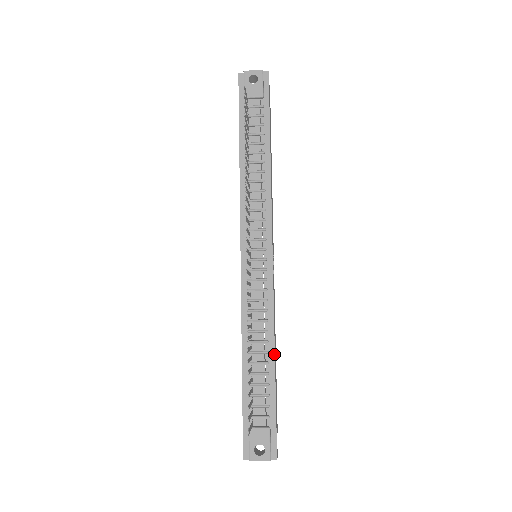
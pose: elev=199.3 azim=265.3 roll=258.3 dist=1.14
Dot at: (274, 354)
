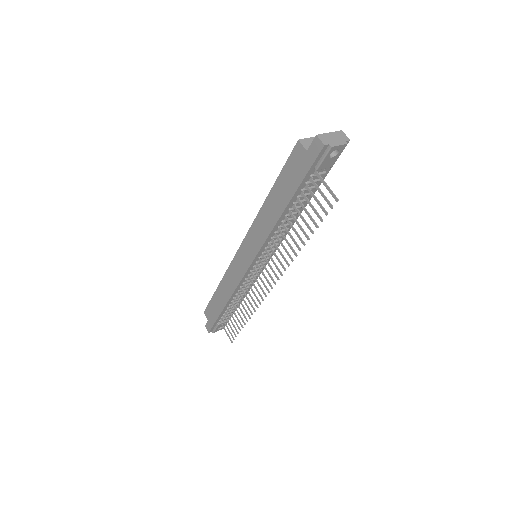
Dot at: occluded
